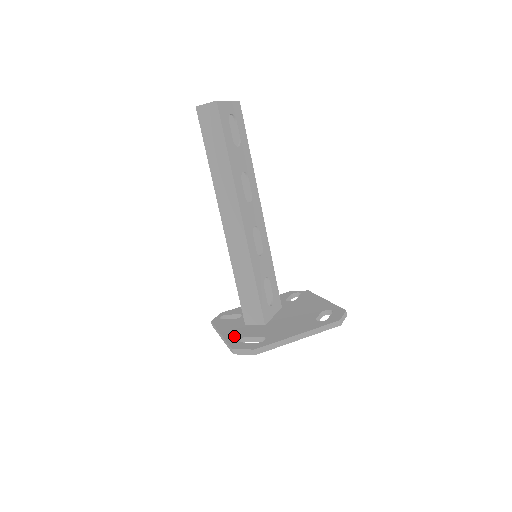
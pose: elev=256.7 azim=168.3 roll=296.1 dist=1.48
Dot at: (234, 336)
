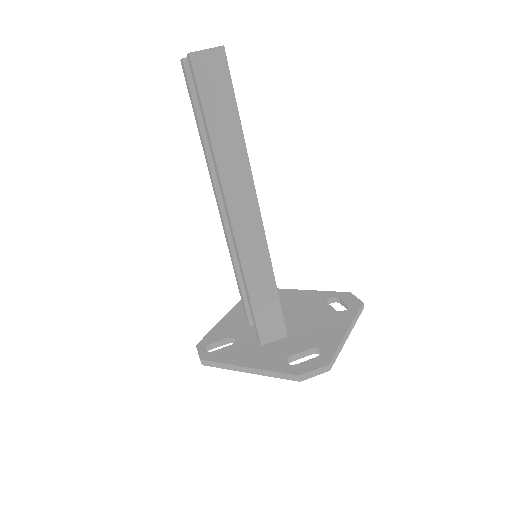
Dot at: (272, 362)
